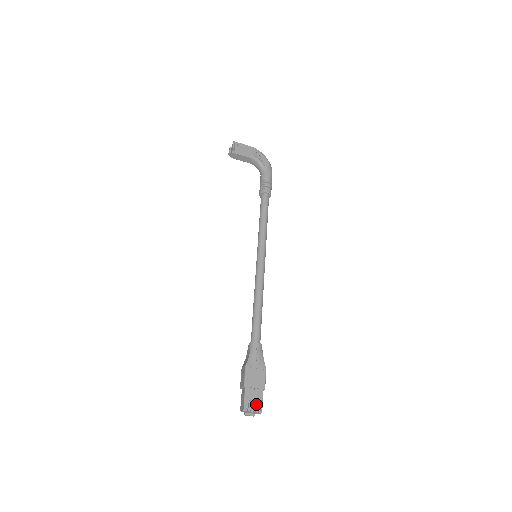
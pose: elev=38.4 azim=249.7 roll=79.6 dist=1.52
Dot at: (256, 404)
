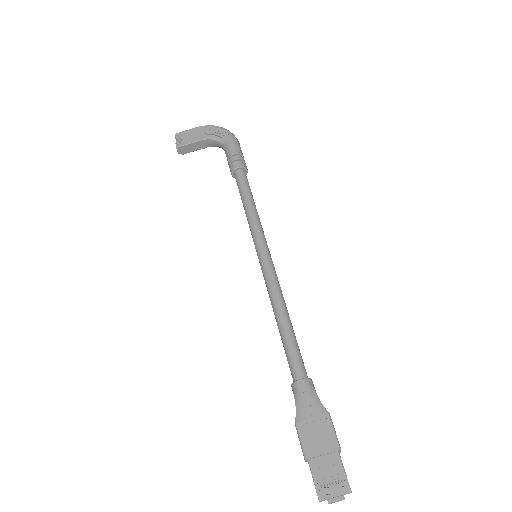
Dot at: (336, 480)
